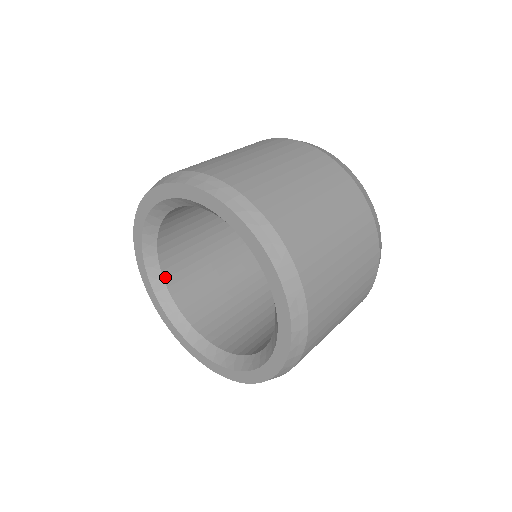
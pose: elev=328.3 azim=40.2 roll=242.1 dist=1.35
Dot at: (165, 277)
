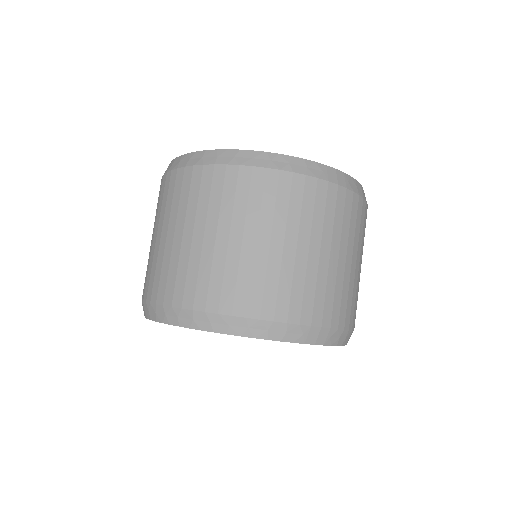
Dot at: occluded
